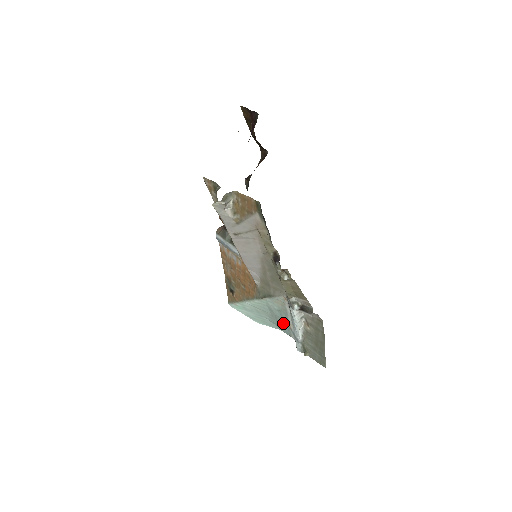
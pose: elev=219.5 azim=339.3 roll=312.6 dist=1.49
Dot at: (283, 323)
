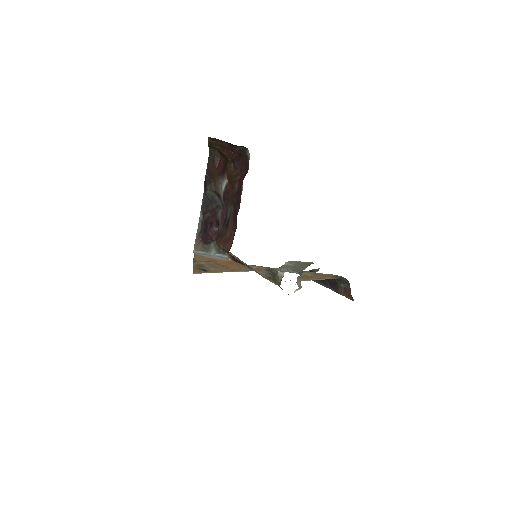
Dot at: occluded
